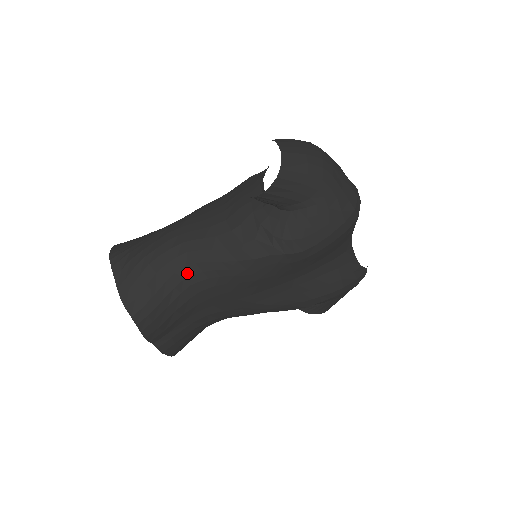
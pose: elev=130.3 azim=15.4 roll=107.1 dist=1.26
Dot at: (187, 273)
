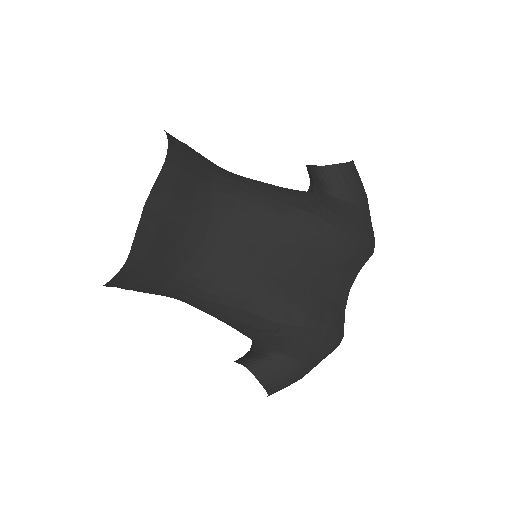
Dot at: (227, 183)
